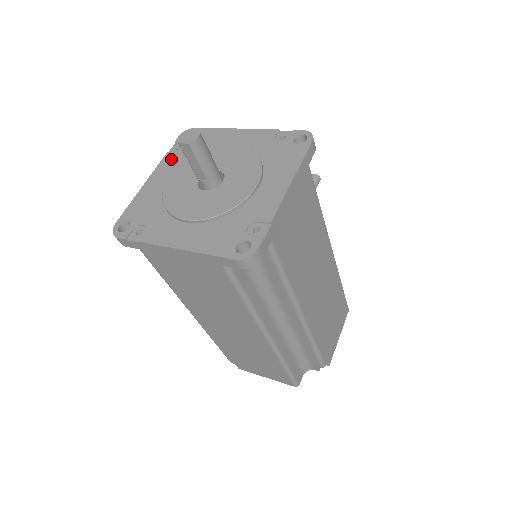
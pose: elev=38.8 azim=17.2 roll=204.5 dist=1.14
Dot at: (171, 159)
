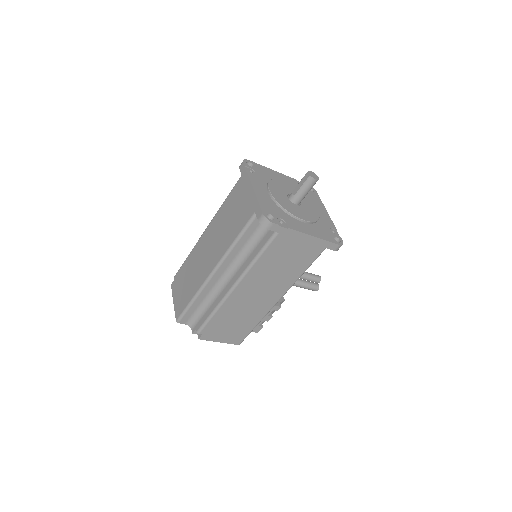
Dot at: (294, 182)
